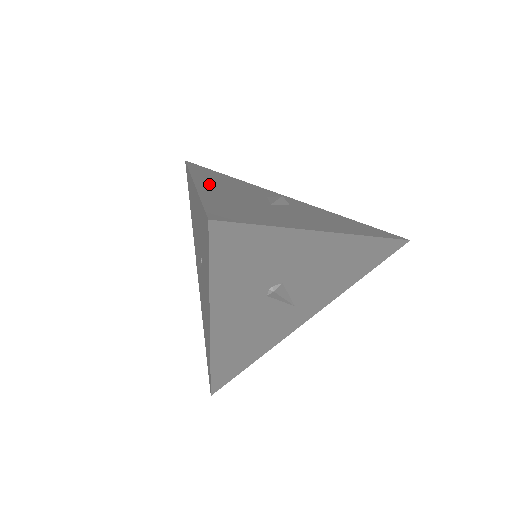
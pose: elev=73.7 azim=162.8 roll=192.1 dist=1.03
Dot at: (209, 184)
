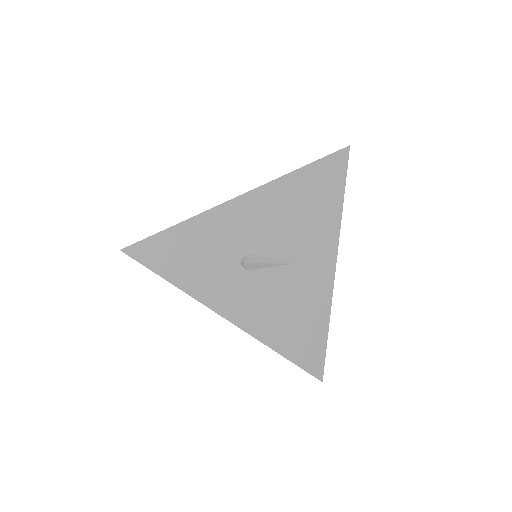
Dot at: occluded
